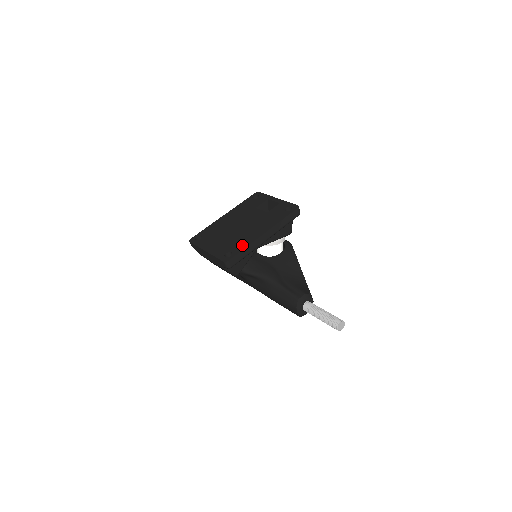
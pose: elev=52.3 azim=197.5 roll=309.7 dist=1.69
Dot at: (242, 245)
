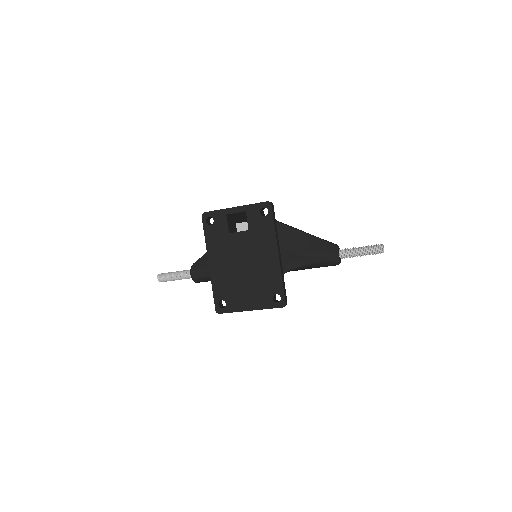
Dot at: (276, 281)
